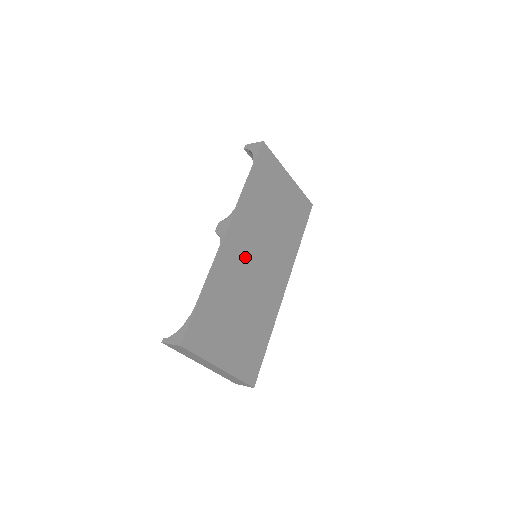
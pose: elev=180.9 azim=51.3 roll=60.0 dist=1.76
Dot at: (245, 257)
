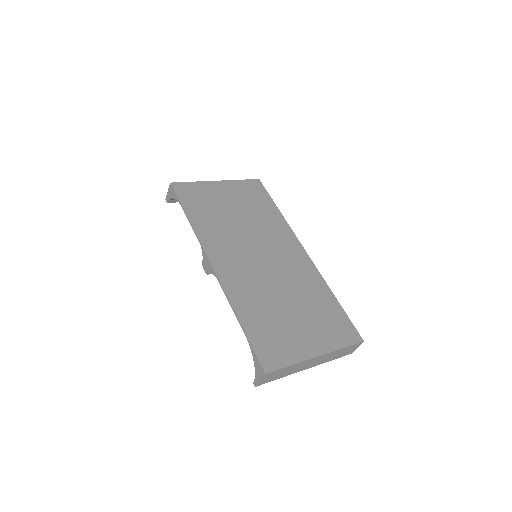
Dot at: (246, 265)
